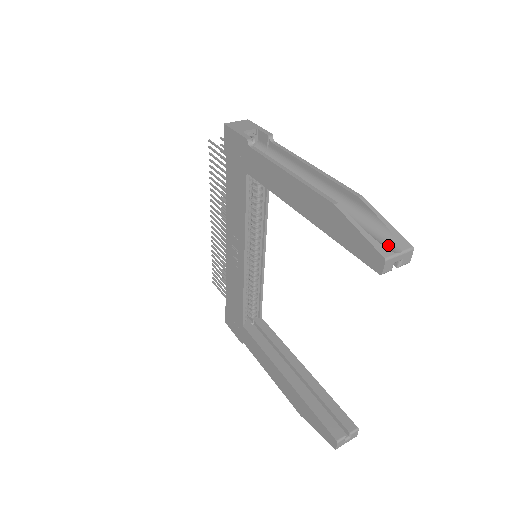
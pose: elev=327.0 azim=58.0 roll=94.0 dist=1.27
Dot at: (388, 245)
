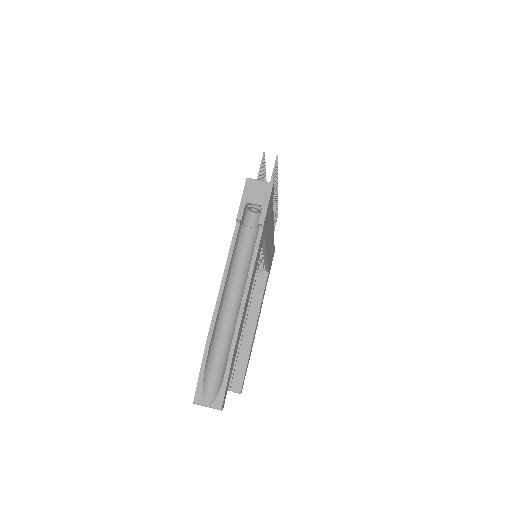
Dot at: (210, 395)
